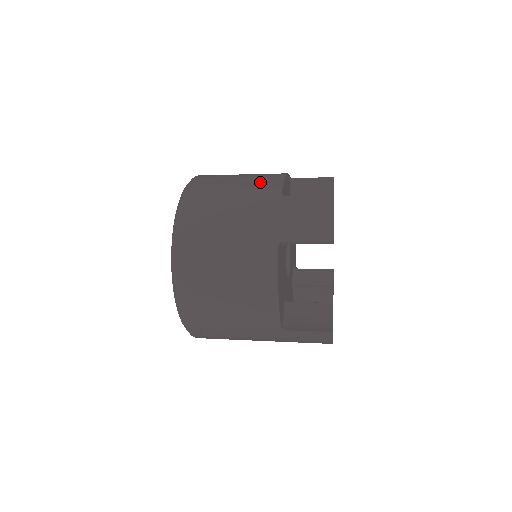
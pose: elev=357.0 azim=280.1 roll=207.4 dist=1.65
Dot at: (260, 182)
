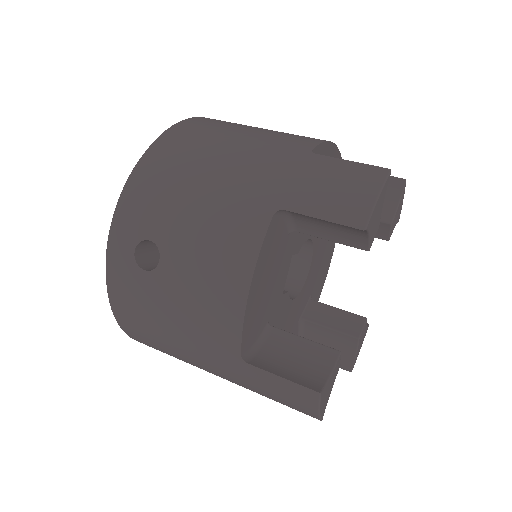
Dot at: (206, 315)
